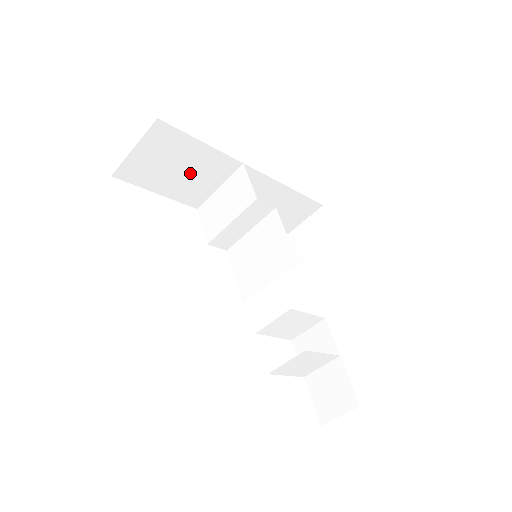
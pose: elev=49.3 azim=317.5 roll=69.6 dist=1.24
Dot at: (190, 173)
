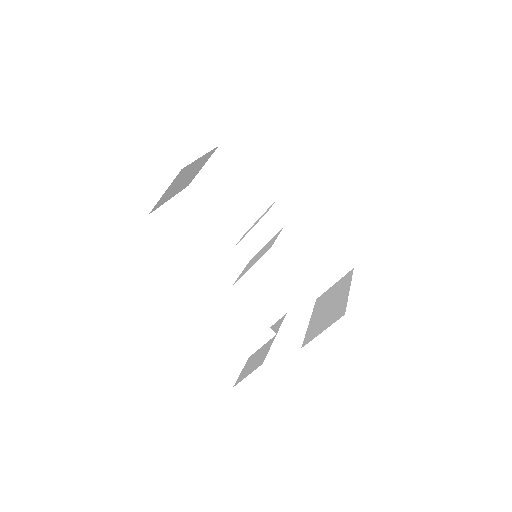
Dot at: (239, 197)
